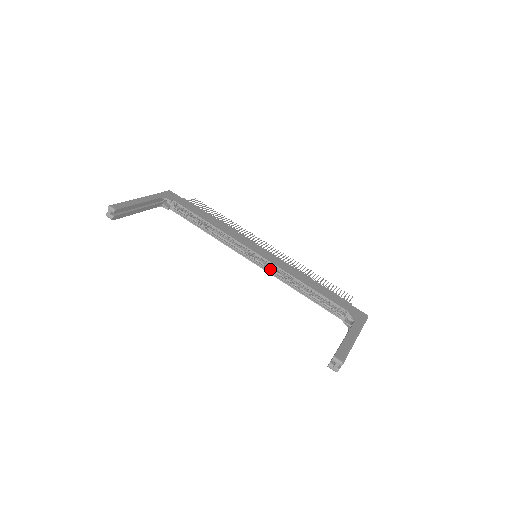
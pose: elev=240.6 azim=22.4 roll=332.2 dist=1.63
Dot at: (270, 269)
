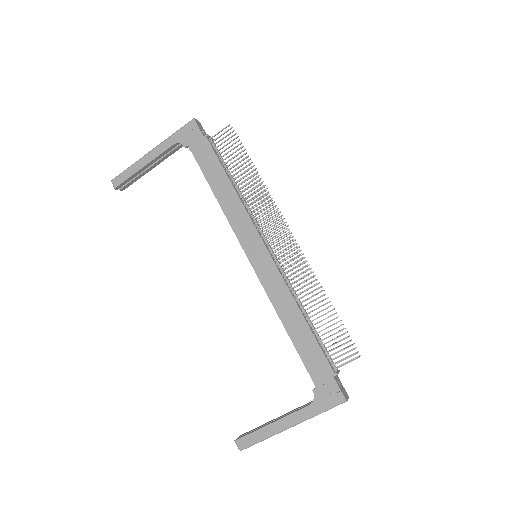
Dot at: occluded
